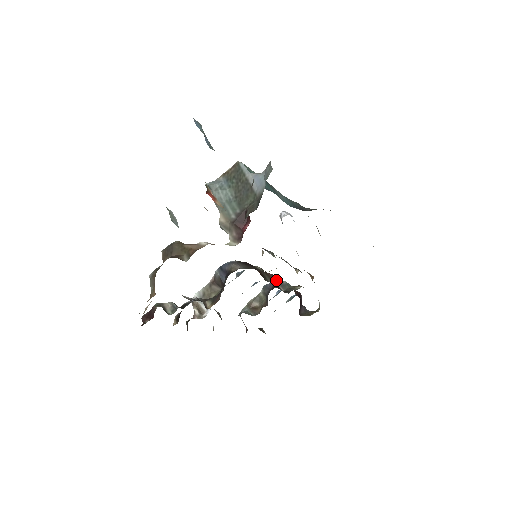
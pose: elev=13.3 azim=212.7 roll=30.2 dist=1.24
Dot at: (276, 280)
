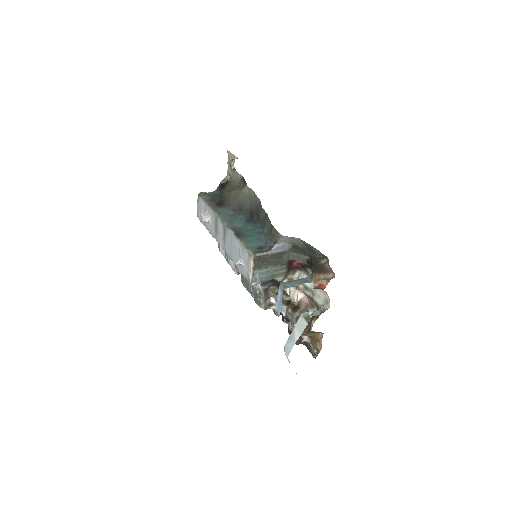
Dot at: occluded
